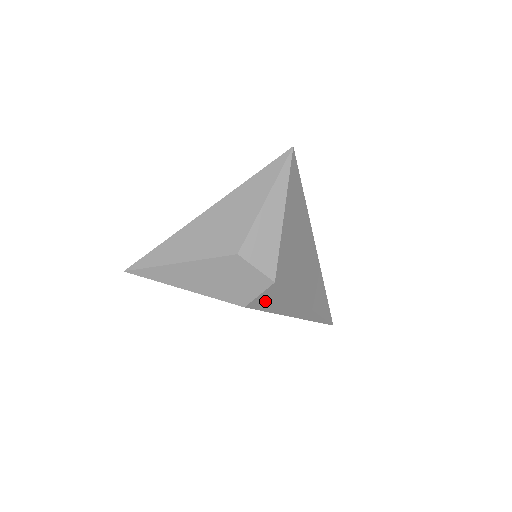
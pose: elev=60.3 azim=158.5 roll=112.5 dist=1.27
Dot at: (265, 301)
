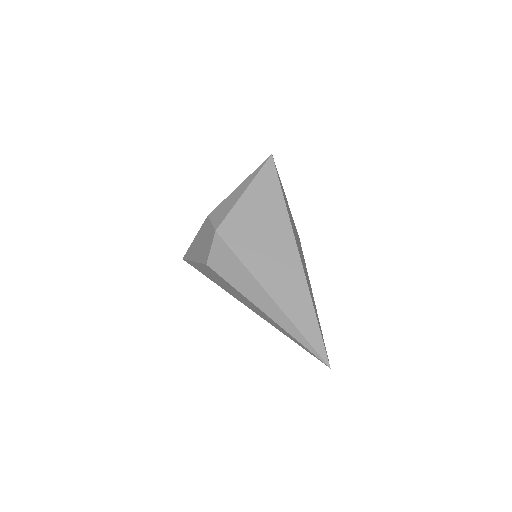
Dot at: (220, 262)
